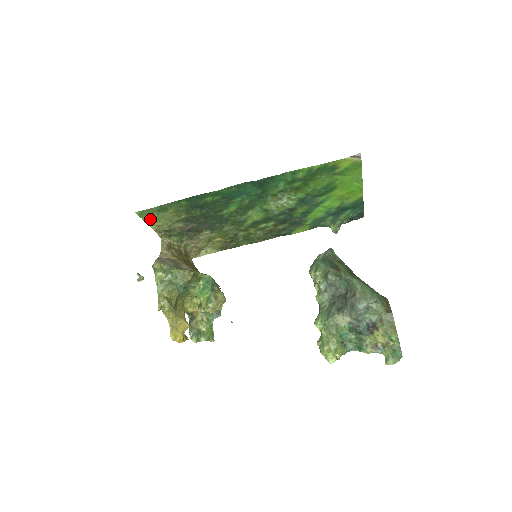
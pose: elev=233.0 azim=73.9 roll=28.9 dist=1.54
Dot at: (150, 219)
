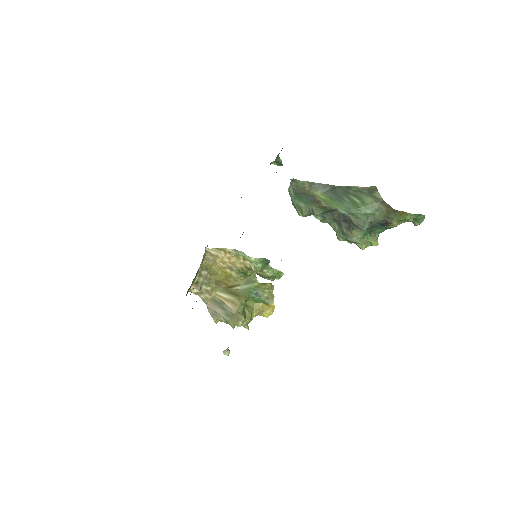
Dot at: occluded
